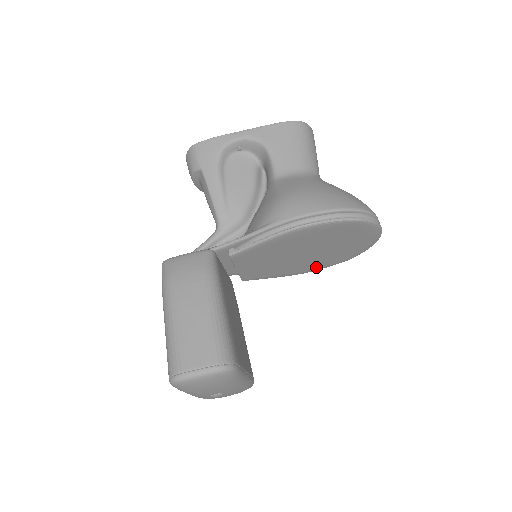
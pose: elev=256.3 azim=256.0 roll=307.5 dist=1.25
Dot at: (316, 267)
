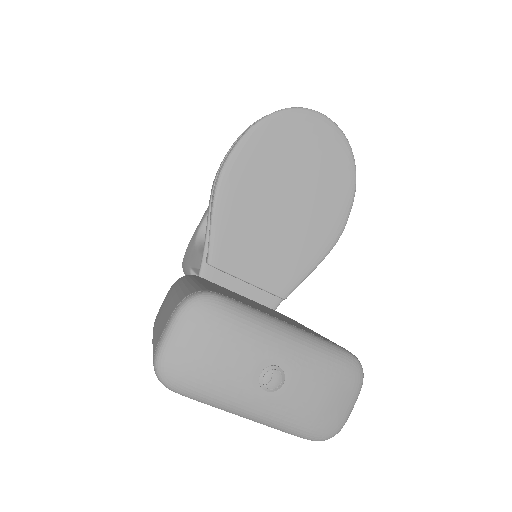
Dot at: (335, 216)
